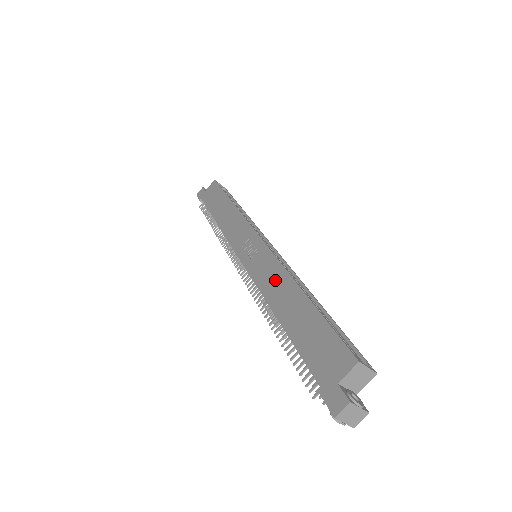
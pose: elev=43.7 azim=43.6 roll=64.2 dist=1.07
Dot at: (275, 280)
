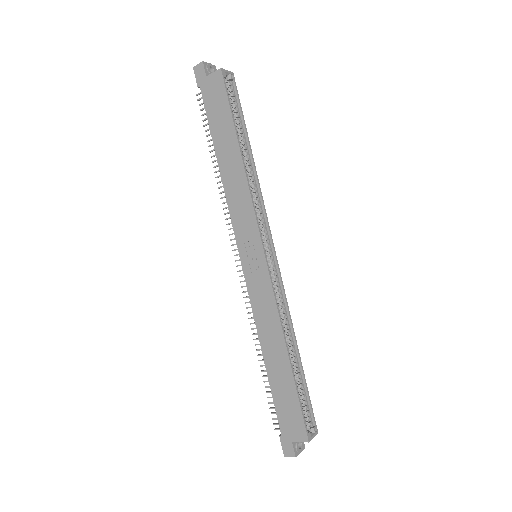
Dot at: (269, 321)
